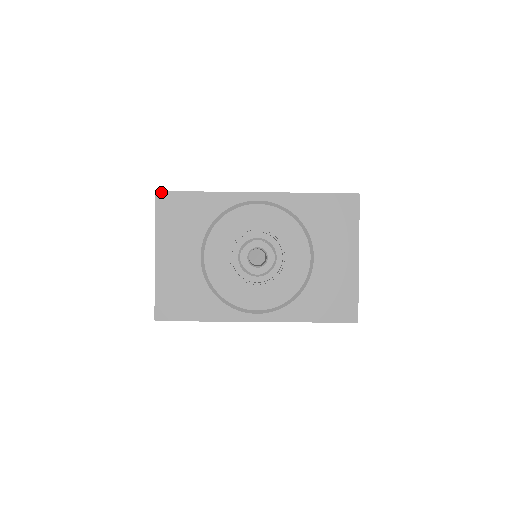
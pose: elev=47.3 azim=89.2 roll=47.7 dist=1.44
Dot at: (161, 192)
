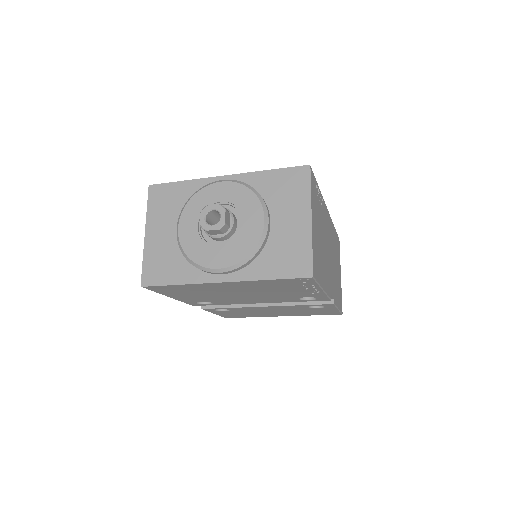
Dot at: (153, 185)
